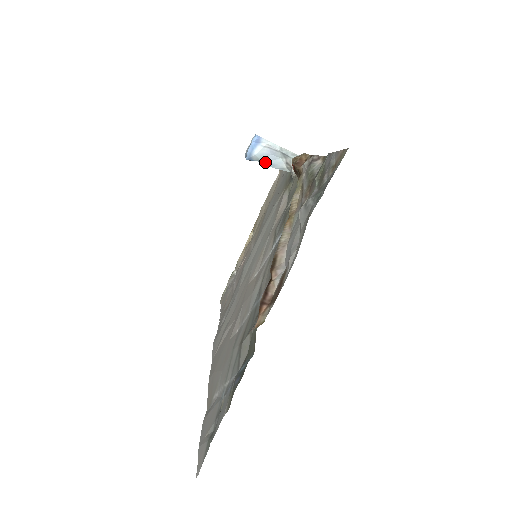
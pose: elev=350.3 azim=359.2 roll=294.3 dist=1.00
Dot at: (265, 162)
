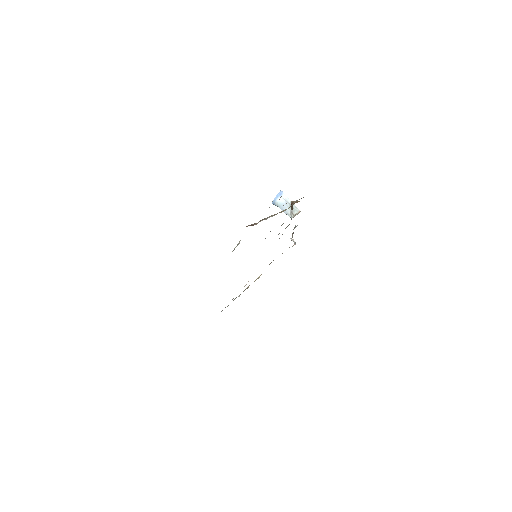
Dot at: (281, 208)
